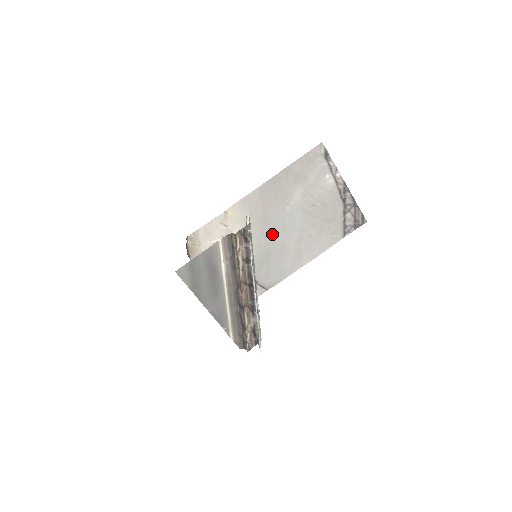
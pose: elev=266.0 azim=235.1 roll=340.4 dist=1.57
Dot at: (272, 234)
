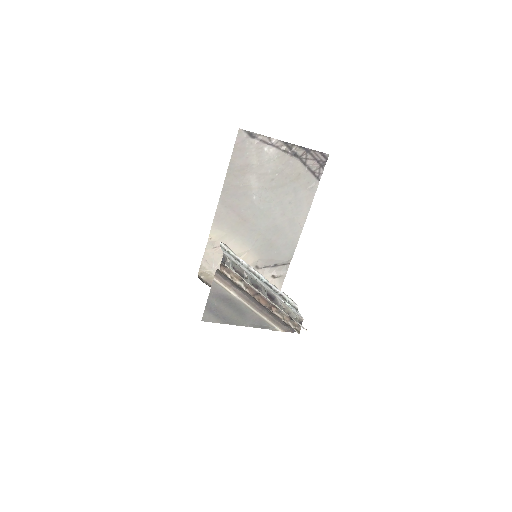
Dot at: (258, 225)
